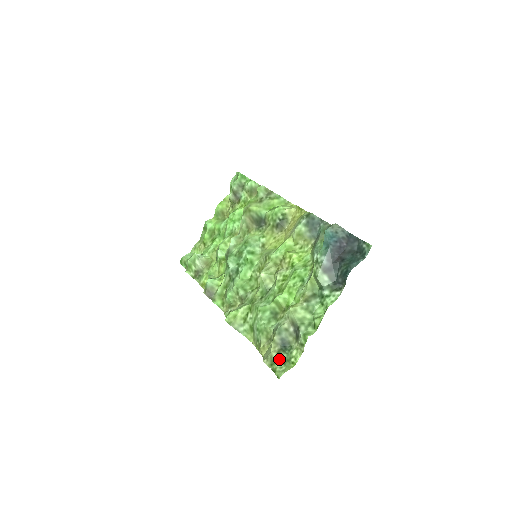
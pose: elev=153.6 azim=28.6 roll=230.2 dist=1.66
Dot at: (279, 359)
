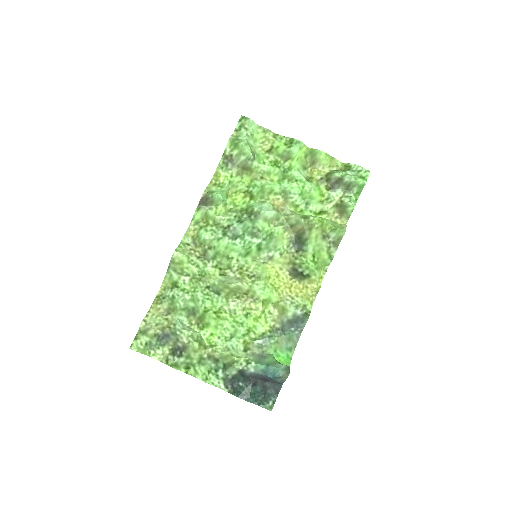
Dot at: (149, 338)
